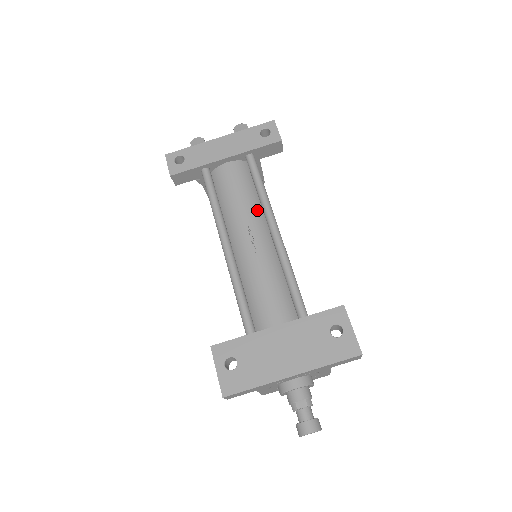
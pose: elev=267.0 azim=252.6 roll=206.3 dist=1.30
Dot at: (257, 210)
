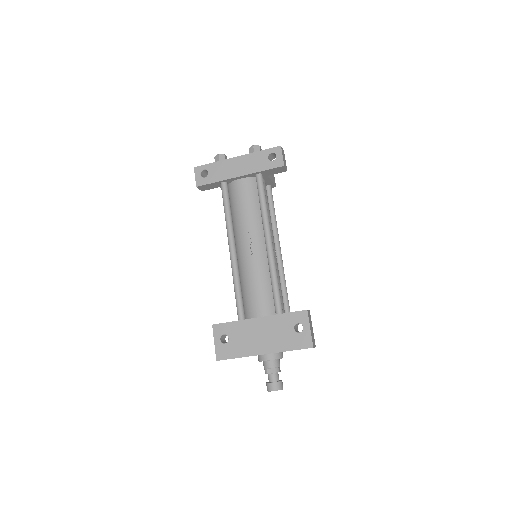
Dot at: (259, 222)
